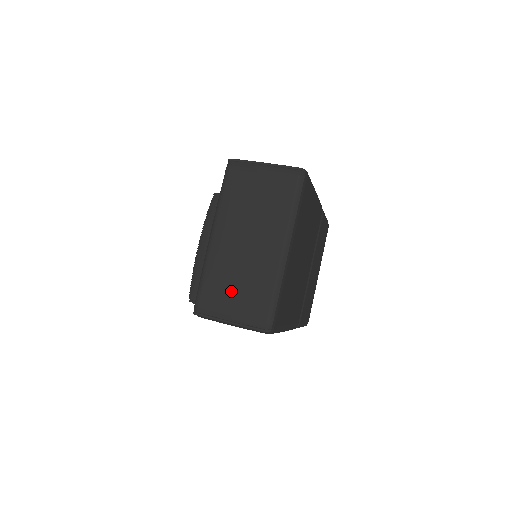
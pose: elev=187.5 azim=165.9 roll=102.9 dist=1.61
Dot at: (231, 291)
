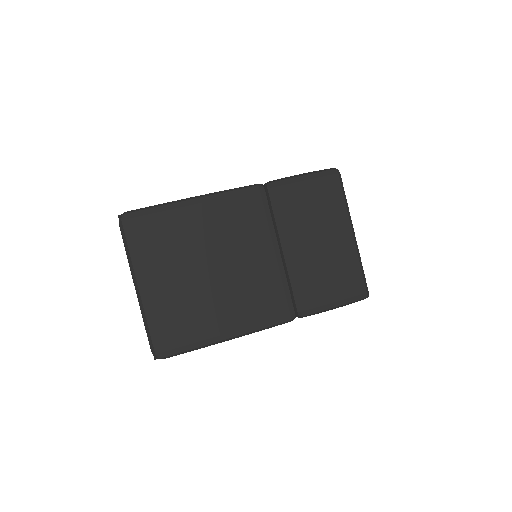
Dot at: occluded
